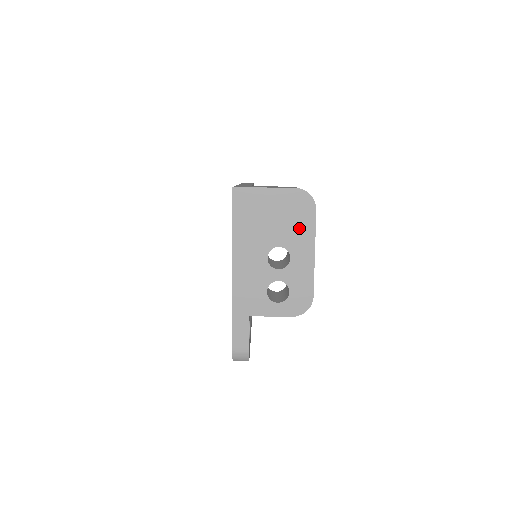
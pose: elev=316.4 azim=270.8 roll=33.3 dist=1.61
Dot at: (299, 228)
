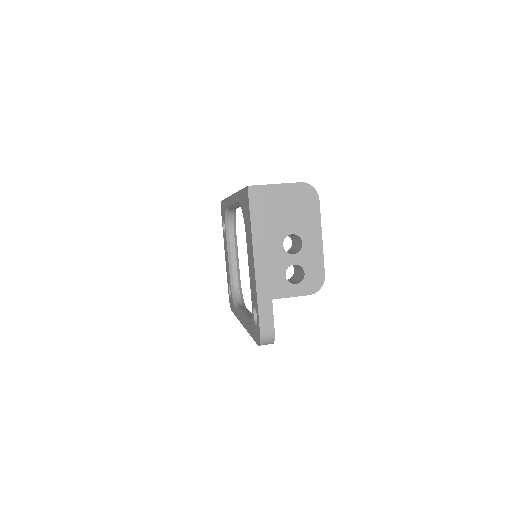
Dot at: (307, 216)
